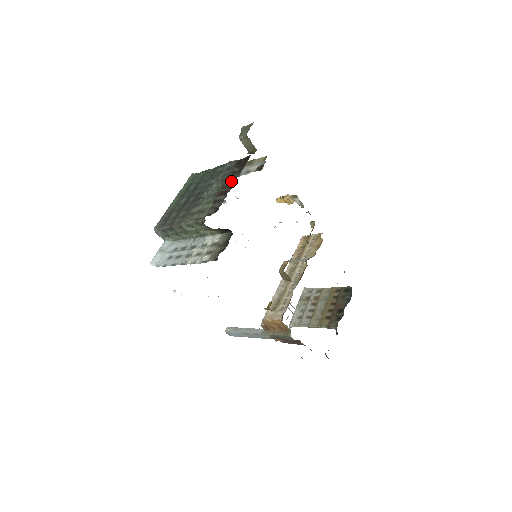
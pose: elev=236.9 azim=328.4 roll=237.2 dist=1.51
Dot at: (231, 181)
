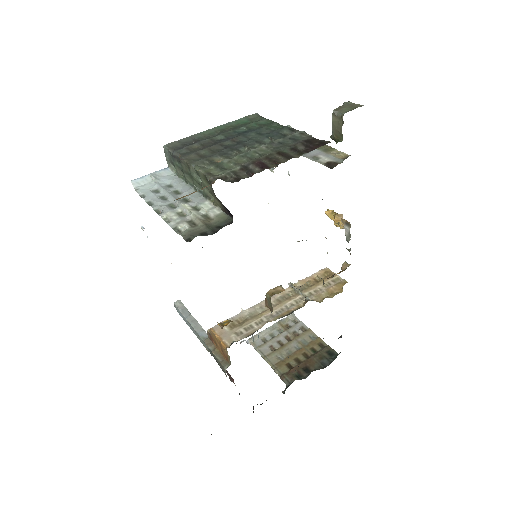
Dot at: (283, 157)
